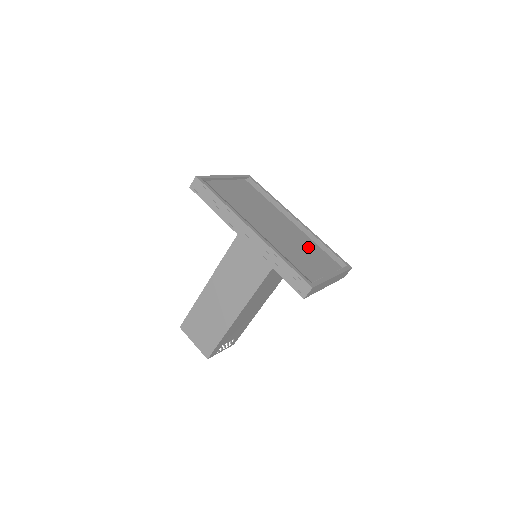
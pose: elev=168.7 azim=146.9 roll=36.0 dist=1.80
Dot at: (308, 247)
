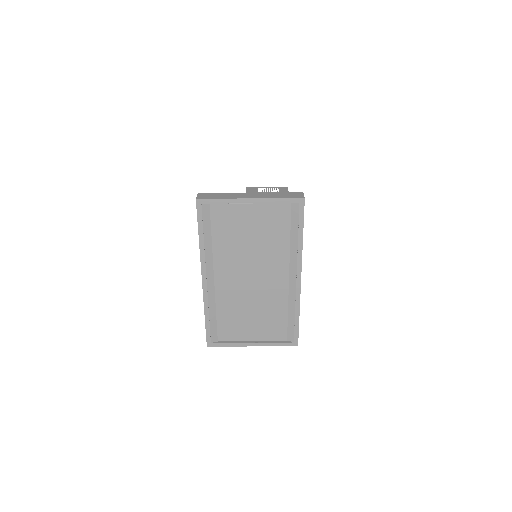
Dot at: (268, 310)
